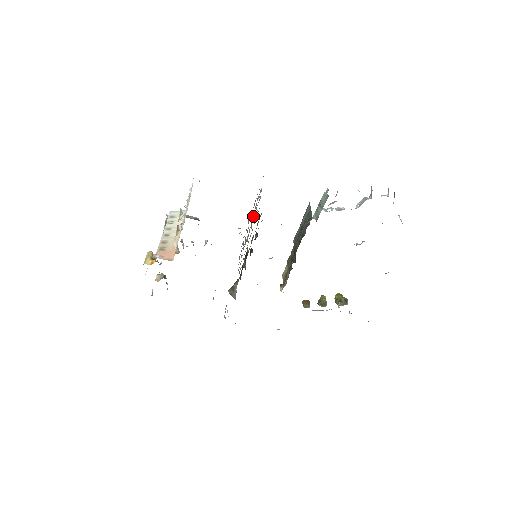
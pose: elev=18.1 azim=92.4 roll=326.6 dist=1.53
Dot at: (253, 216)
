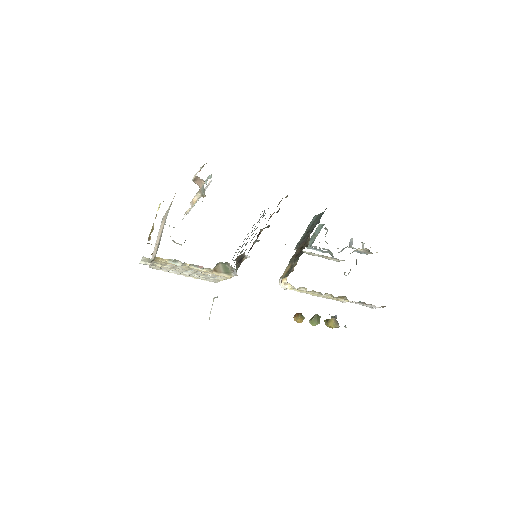
Dot at: occluded
